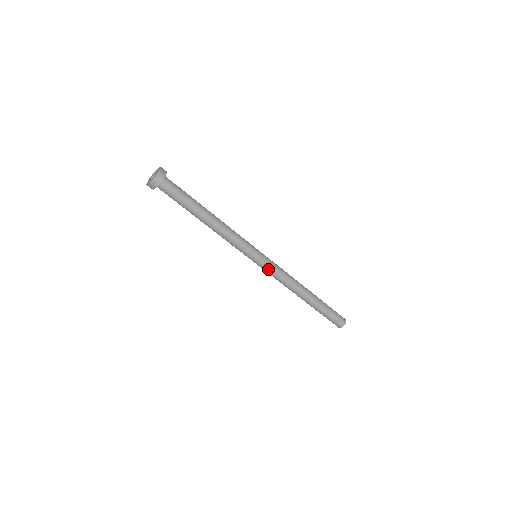
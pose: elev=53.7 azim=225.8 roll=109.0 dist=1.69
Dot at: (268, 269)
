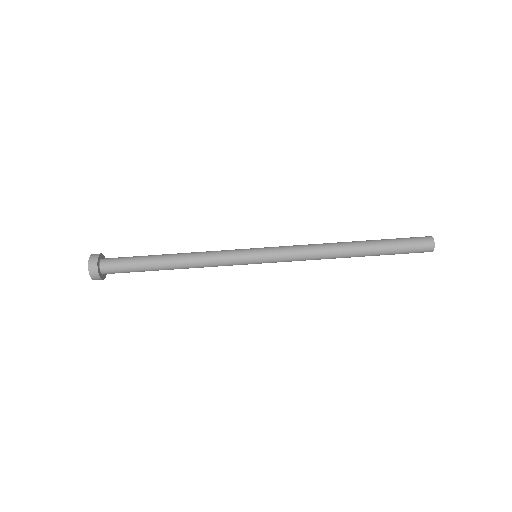
Dot at: (278, 257)
